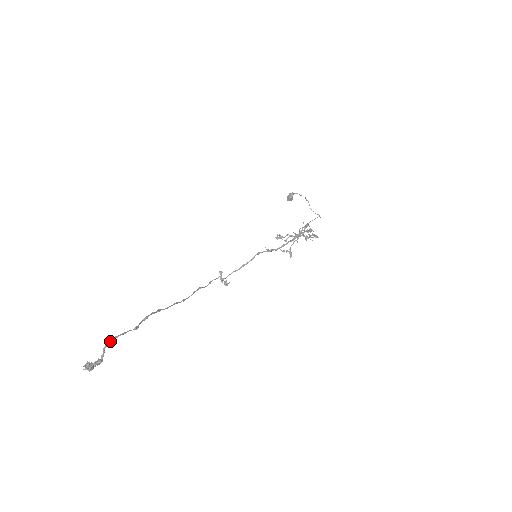
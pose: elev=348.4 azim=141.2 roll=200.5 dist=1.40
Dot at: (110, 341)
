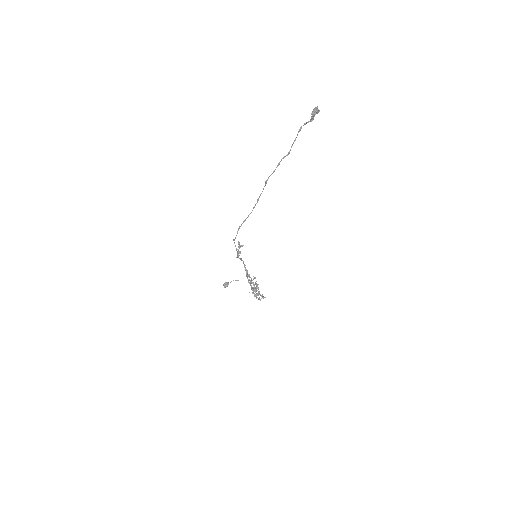
Dot at: (301, 128)
